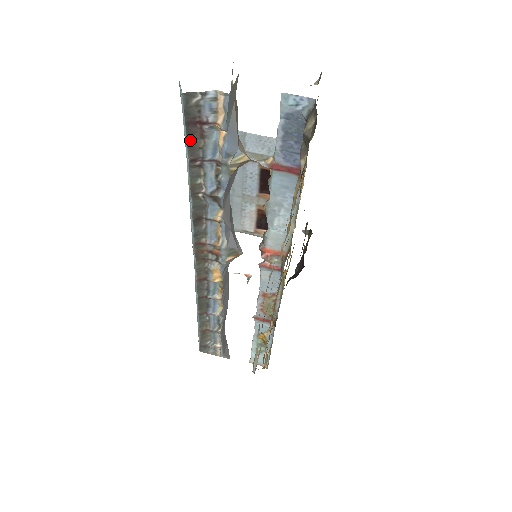
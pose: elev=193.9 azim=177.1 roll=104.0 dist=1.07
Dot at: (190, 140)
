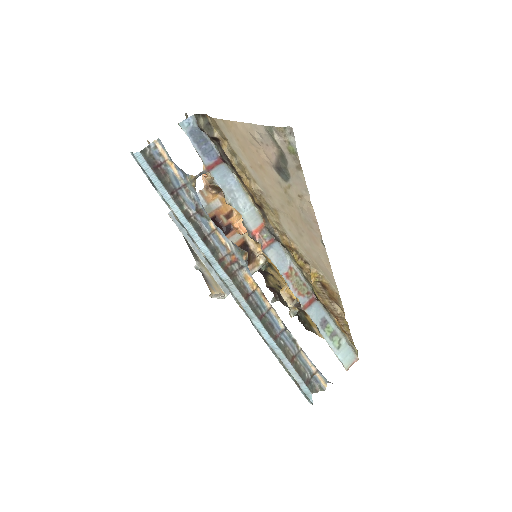
Dot at: (161, 180)
